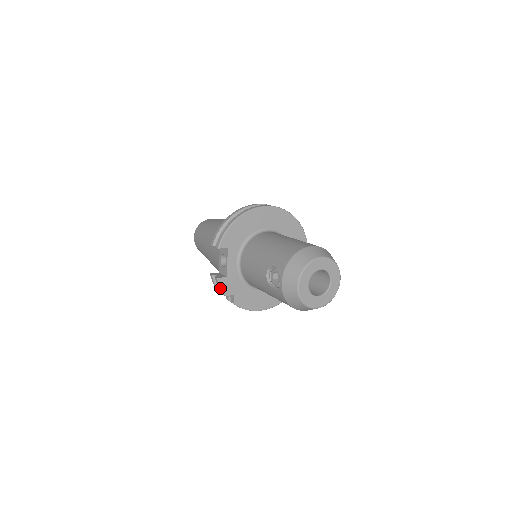
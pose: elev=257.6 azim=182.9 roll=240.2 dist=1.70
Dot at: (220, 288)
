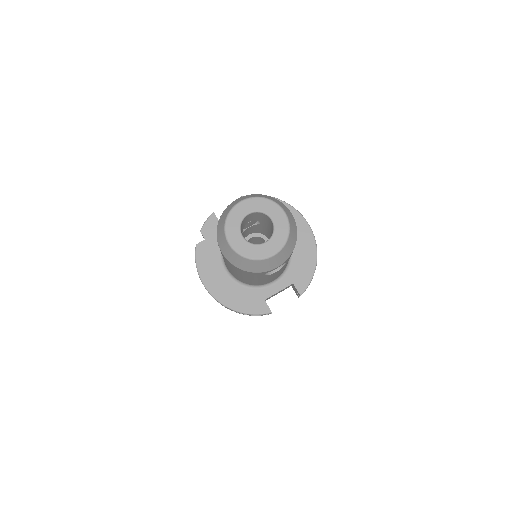
Dot at: (205, 221)
